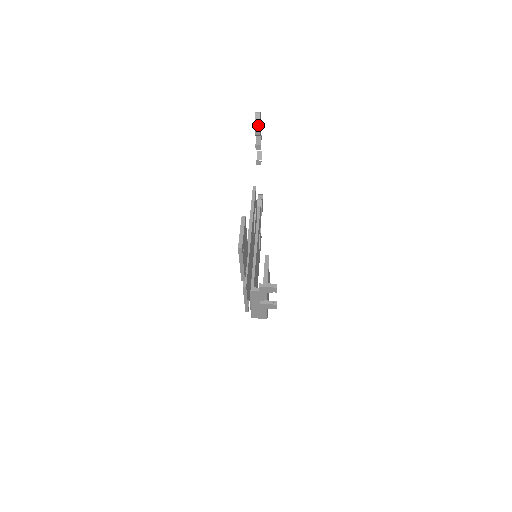
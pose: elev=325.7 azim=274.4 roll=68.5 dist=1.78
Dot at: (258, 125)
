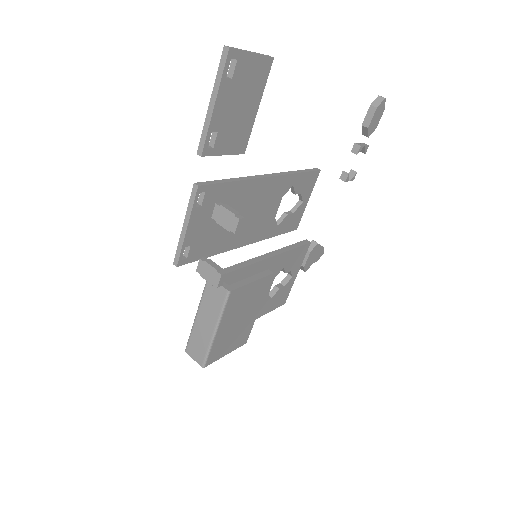
Dot at: (373, 110)
